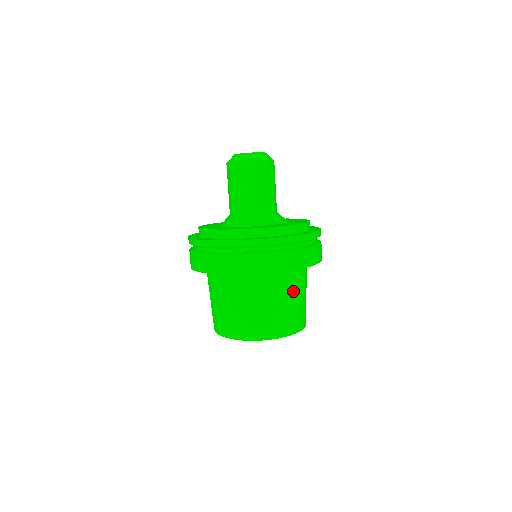
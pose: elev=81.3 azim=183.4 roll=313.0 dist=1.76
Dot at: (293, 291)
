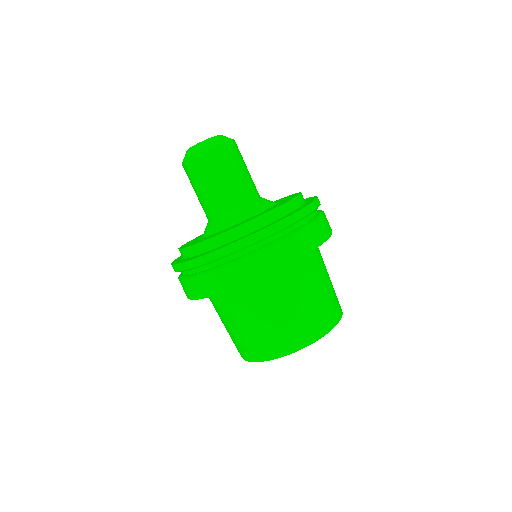
Dot at: occluded
